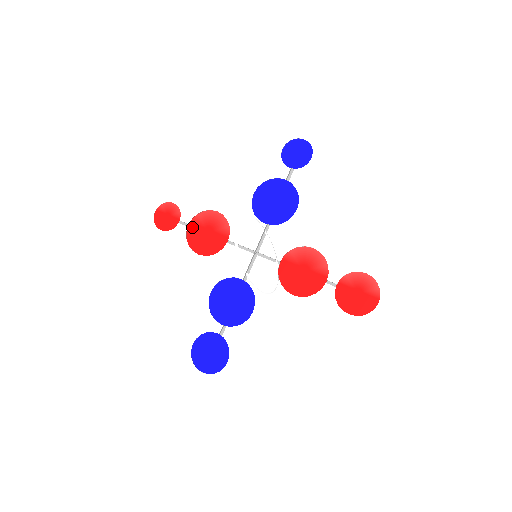
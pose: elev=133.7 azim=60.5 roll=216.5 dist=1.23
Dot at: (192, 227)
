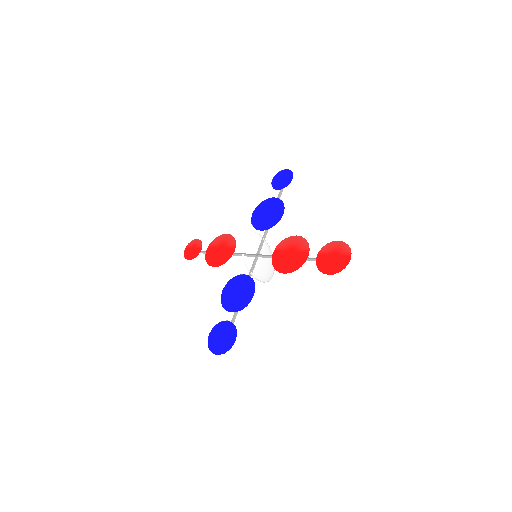
Dot at: (210, 250)
